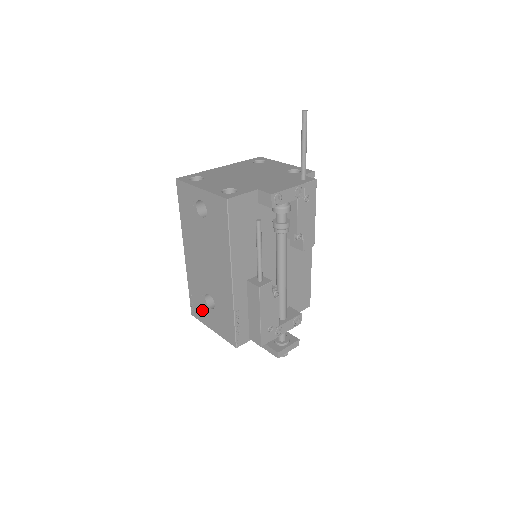
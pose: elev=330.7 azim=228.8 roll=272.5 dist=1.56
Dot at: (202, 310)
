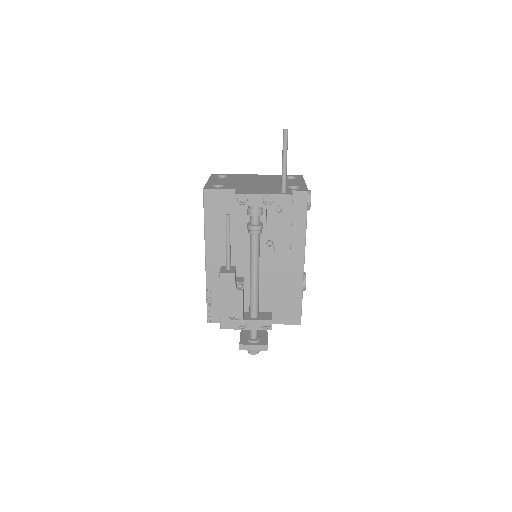
Dot at: occluded
